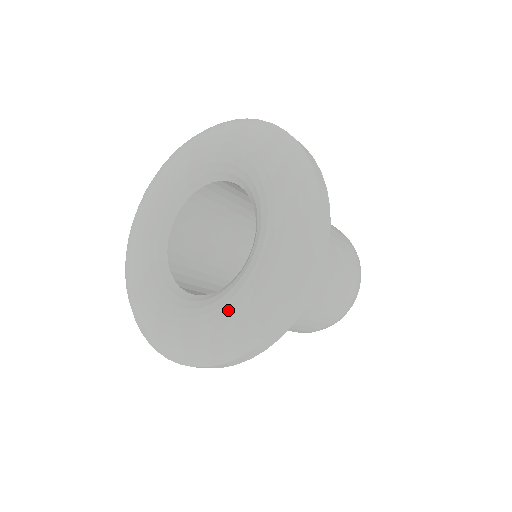
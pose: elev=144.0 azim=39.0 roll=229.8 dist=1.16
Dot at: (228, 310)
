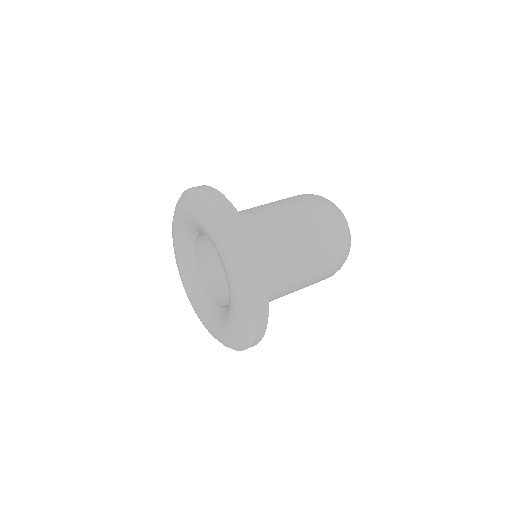
Dot at: (217, 332)
